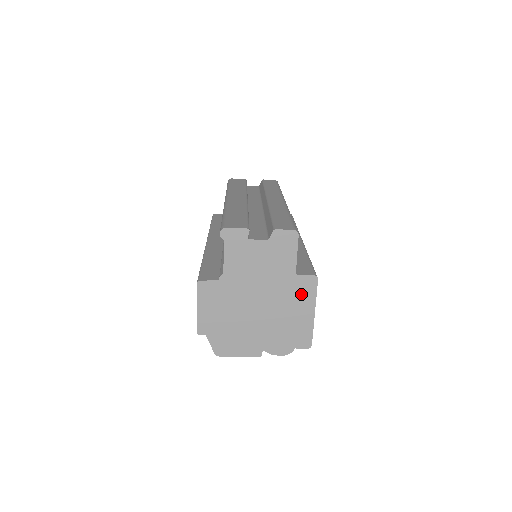
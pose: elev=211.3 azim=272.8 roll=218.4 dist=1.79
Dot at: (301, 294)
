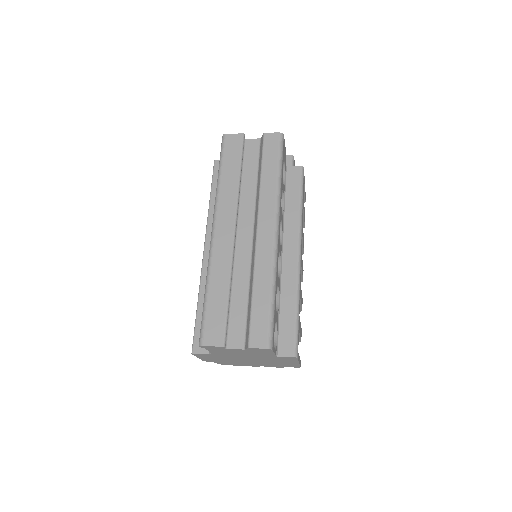
Dot at: (284, 359)
